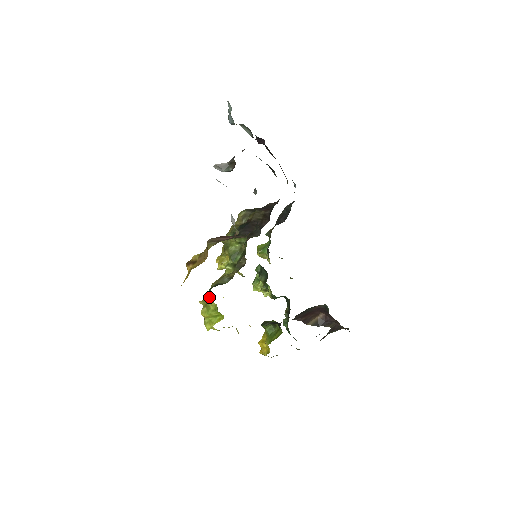
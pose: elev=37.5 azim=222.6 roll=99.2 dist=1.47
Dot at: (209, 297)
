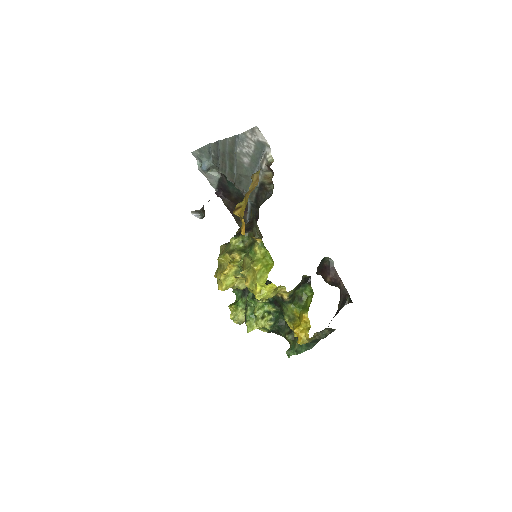
Dot at: (256, 245)
